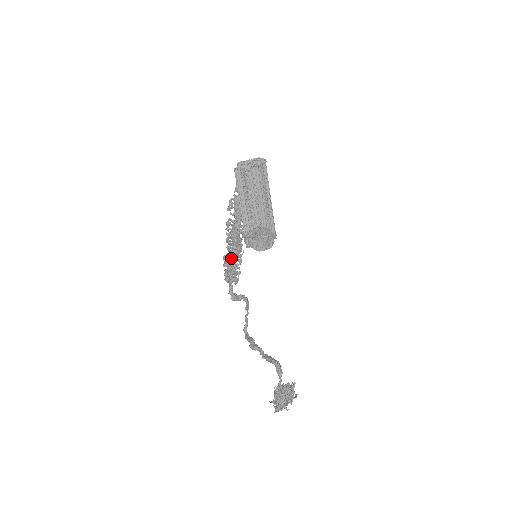
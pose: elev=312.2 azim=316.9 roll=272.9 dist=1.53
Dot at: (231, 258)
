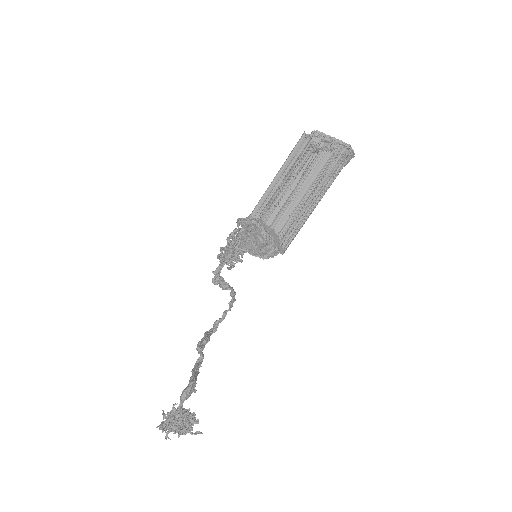
Dot at: occluded
